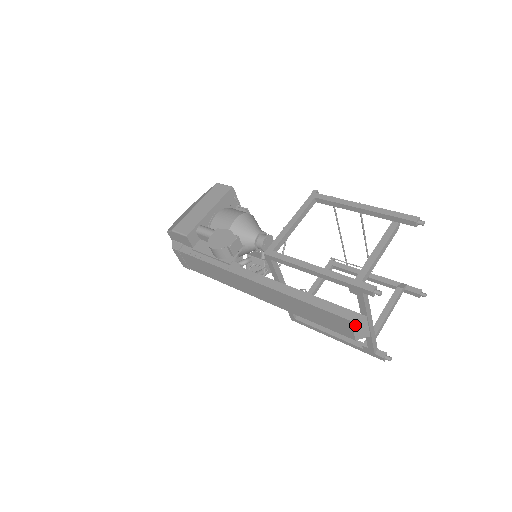
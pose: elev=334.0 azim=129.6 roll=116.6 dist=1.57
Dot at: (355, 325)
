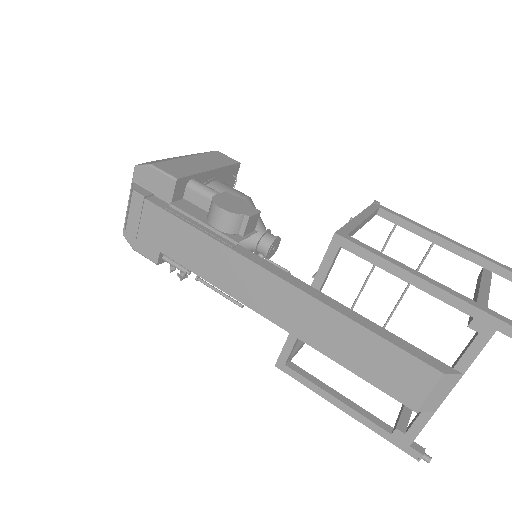
Dot at: (440, 384)
